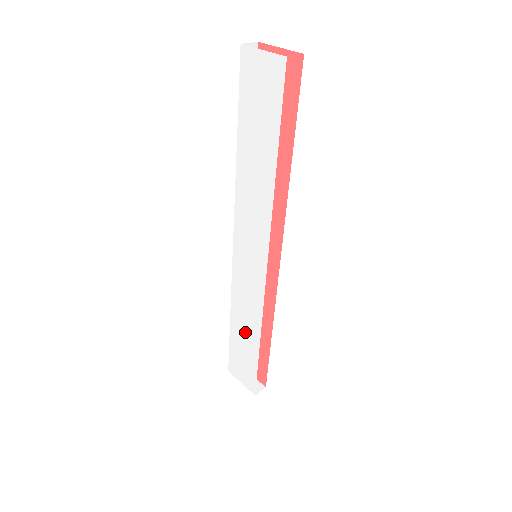
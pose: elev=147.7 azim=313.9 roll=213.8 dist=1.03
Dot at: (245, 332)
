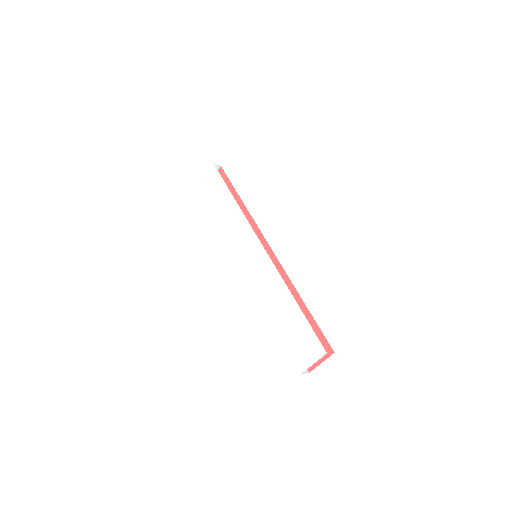
Dot at: (283, 308)
